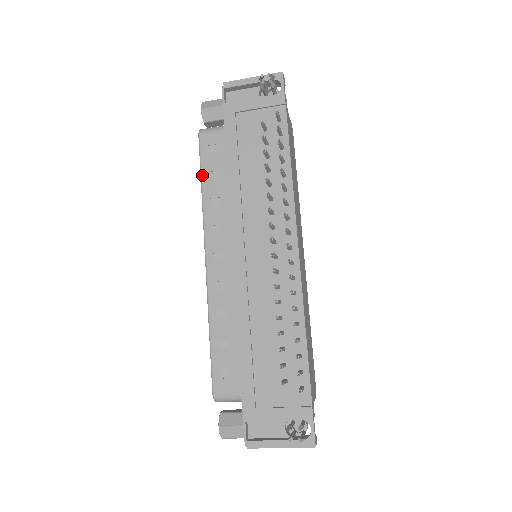
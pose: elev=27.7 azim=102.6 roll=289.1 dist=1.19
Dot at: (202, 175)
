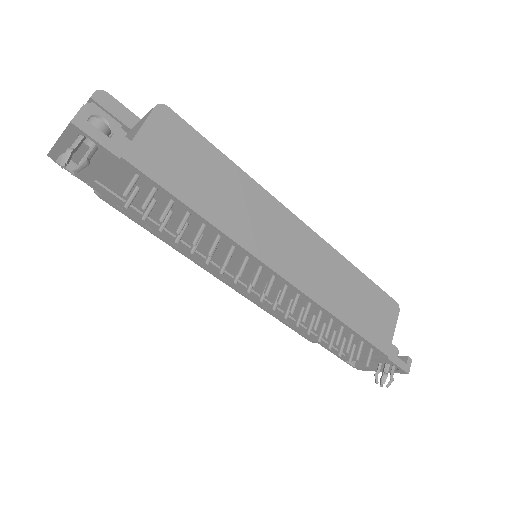
Dot at: occluded
